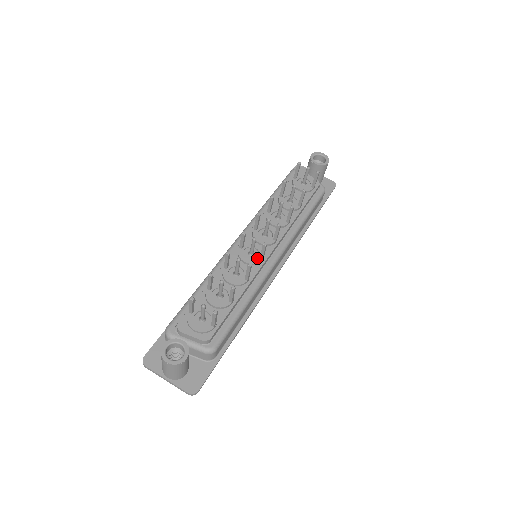
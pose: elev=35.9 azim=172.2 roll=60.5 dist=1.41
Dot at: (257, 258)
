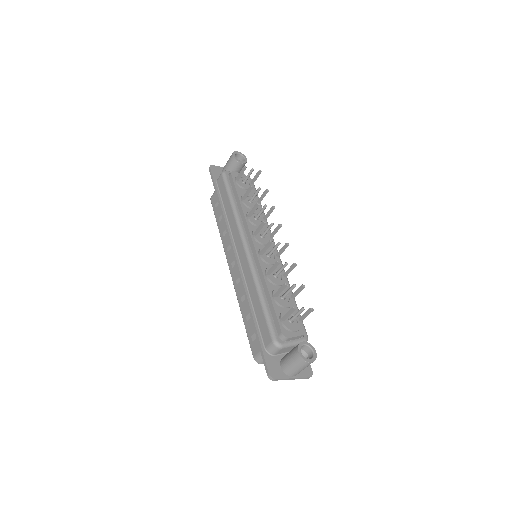
Dot at: (275, 257)
